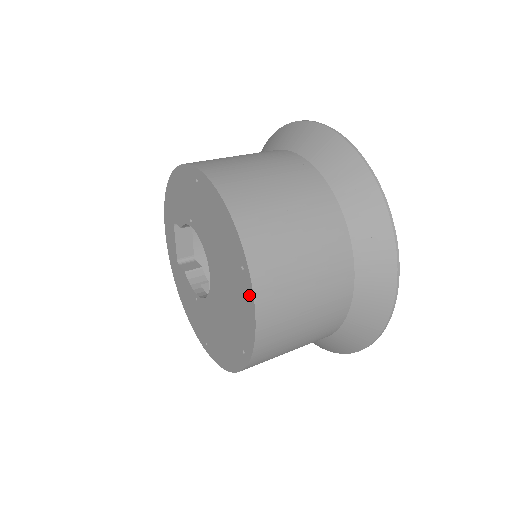
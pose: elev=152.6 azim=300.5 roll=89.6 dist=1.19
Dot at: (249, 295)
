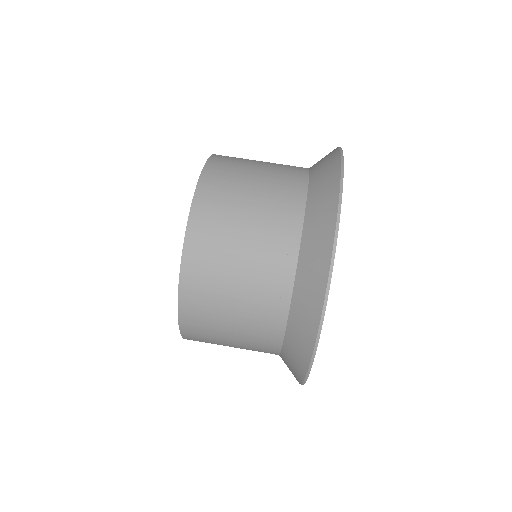
Dot at: occluded
